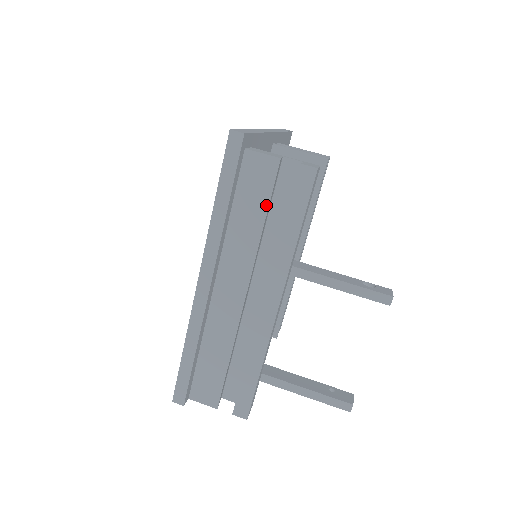
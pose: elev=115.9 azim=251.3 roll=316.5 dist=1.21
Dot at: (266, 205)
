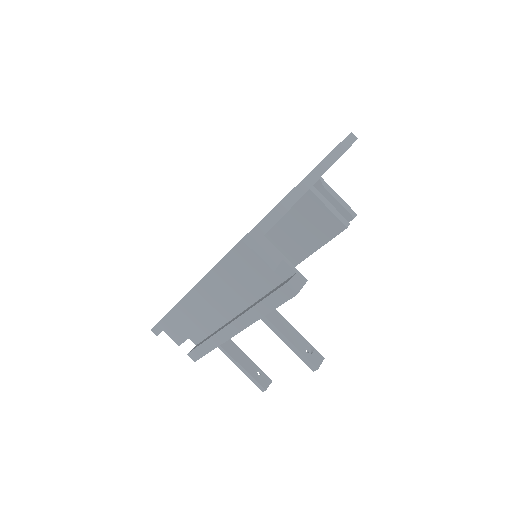
Dot at: (252, 286)
